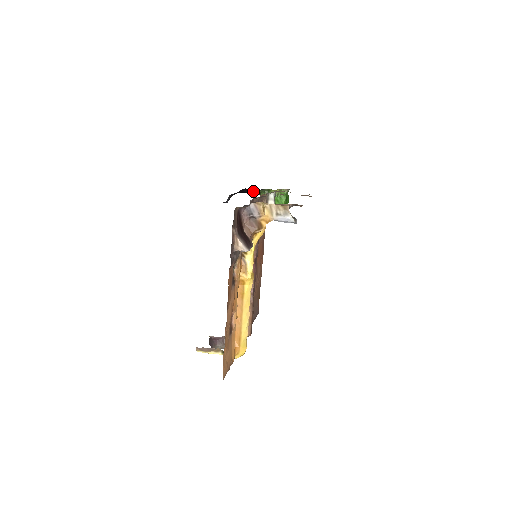
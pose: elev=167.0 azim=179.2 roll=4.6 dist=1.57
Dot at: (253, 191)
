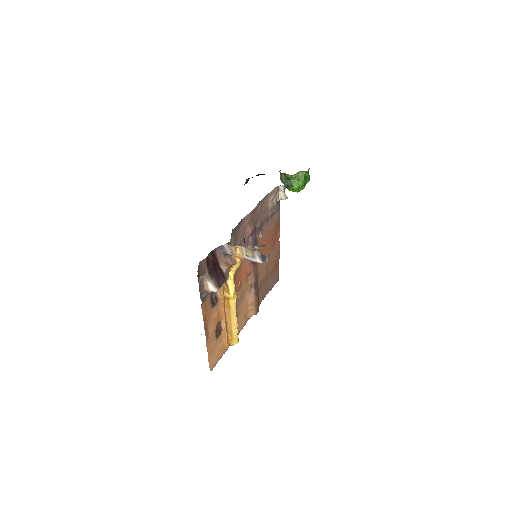
Dot at: occluded
